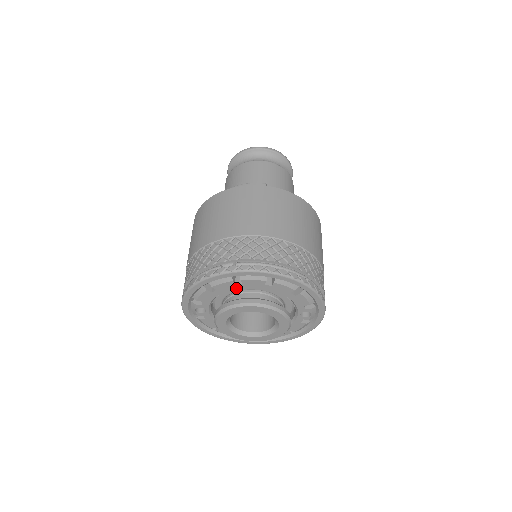
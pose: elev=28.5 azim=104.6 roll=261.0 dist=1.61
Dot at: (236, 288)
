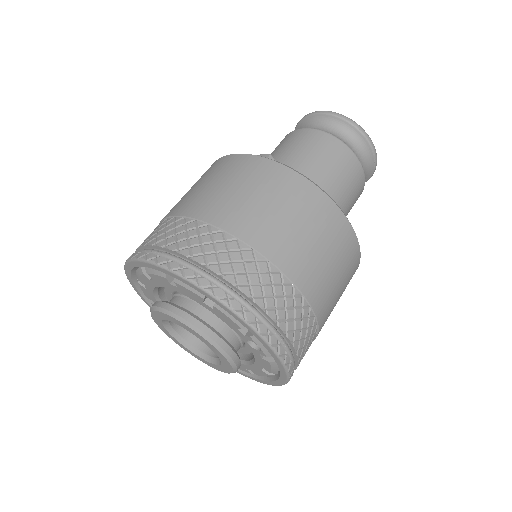
Dot at: (156, 285)
